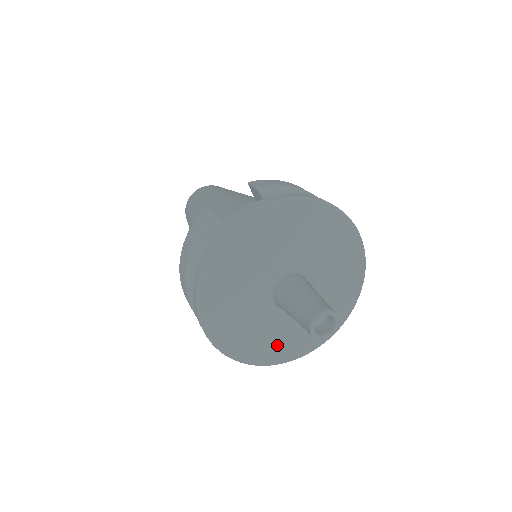
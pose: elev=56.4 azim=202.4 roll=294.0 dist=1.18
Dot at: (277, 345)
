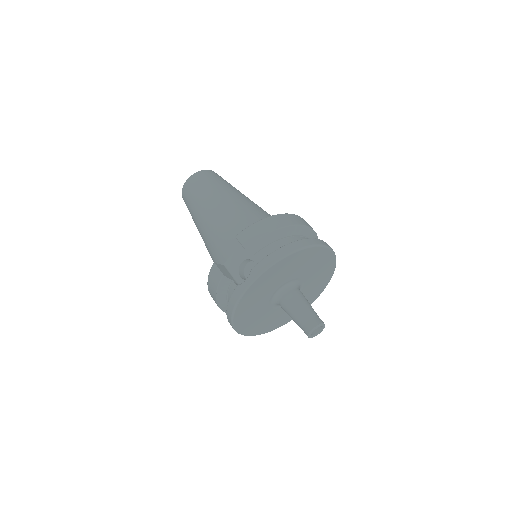
Dot at: occluded
